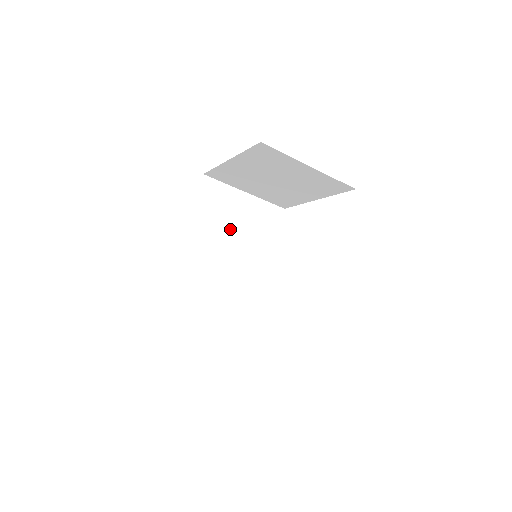
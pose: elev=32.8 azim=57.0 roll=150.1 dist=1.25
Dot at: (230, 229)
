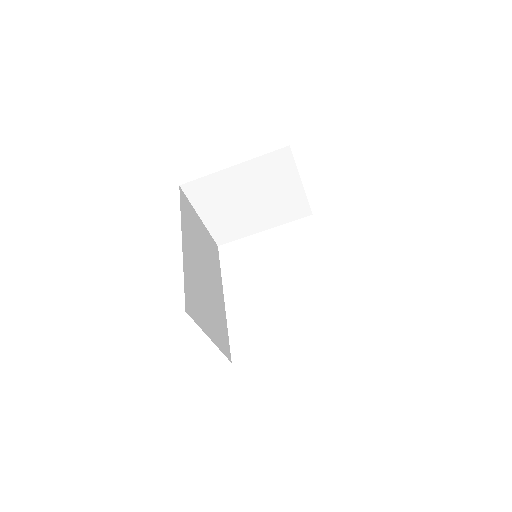
Dot at: (200, 244)
